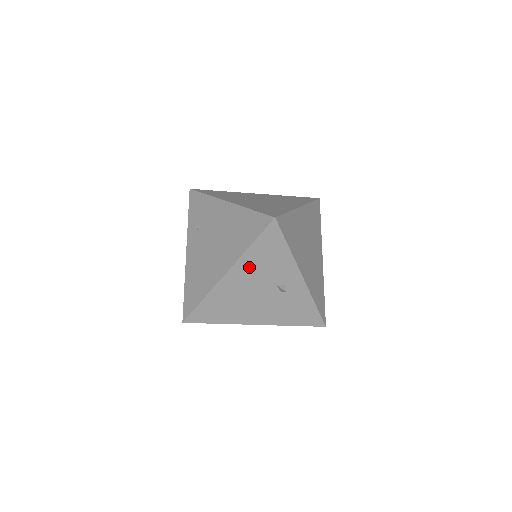
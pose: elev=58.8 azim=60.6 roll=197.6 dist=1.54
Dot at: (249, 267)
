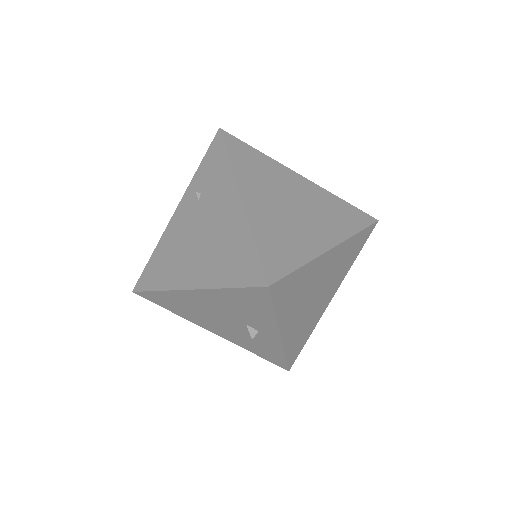
Dot at: (219, 299)
